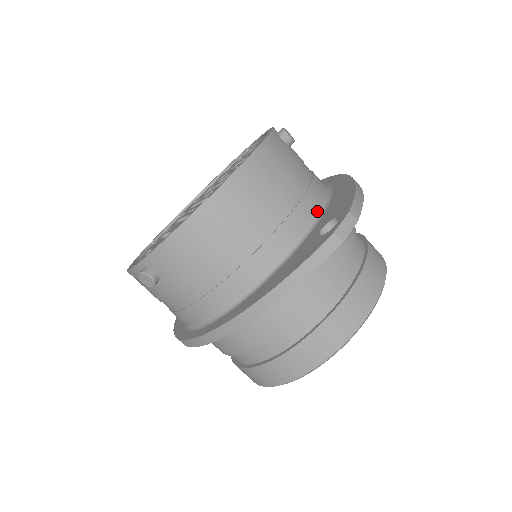
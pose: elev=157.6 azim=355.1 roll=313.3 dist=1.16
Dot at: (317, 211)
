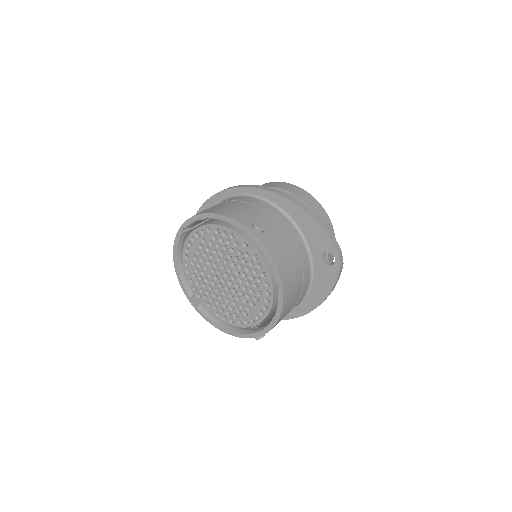
Dot at: (303, 243)
